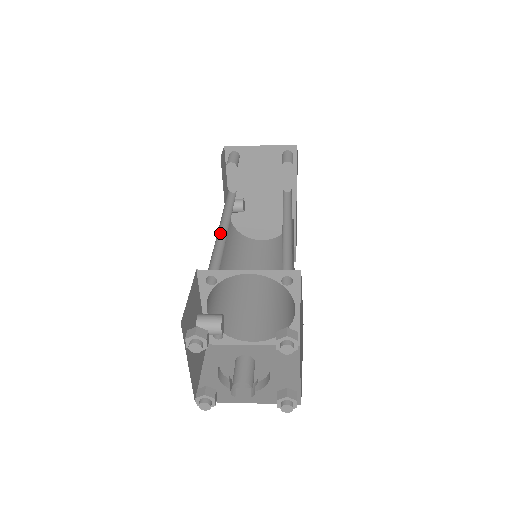
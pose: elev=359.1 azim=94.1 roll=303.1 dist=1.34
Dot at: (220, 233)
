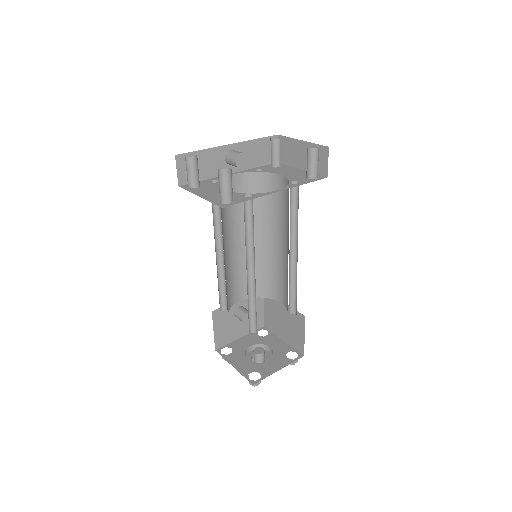
Dot at: (220, 254)
